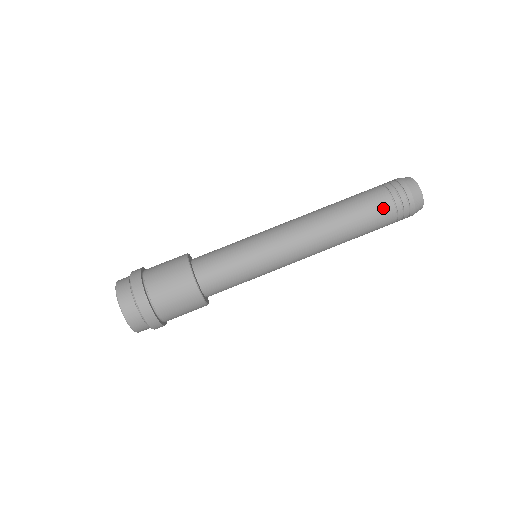
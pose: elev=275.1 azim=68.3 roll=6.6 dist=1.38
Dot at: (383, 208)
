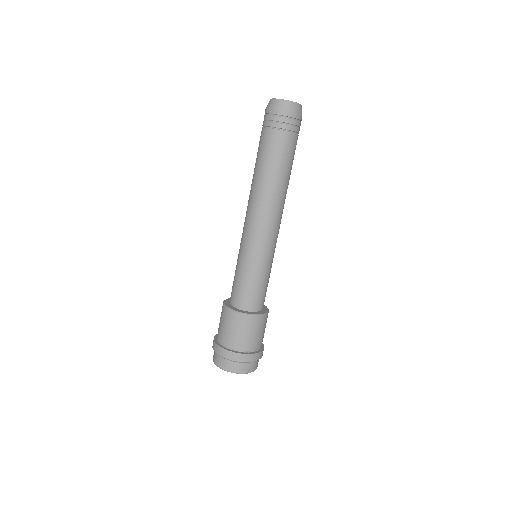
Dot at: (271, 140)
